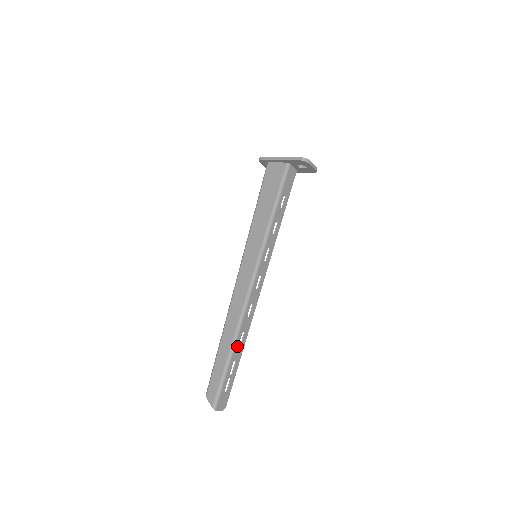
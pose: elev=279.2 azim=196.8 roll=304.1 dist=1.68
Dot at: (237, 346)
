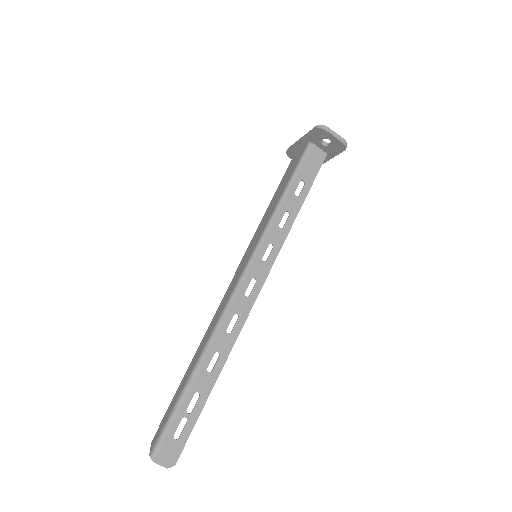
Dot at: (203, 371)
